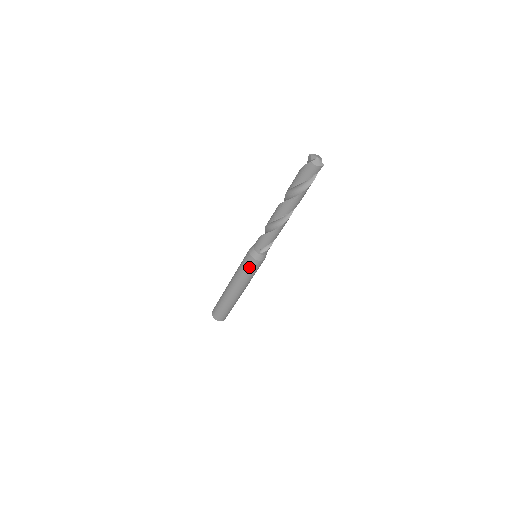
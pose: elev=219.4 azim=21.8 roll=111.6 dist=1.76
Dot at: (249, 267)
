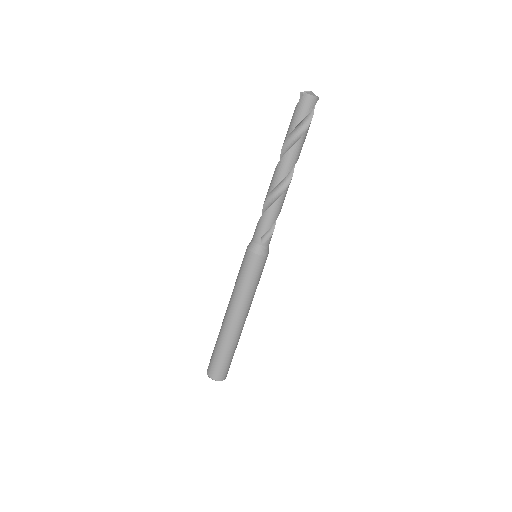
Dot at: (250, 270)
